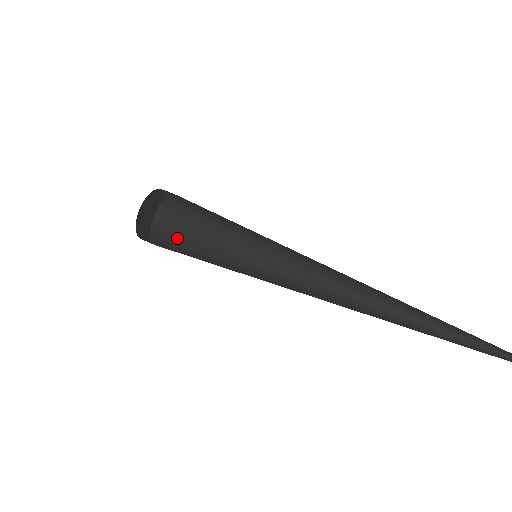
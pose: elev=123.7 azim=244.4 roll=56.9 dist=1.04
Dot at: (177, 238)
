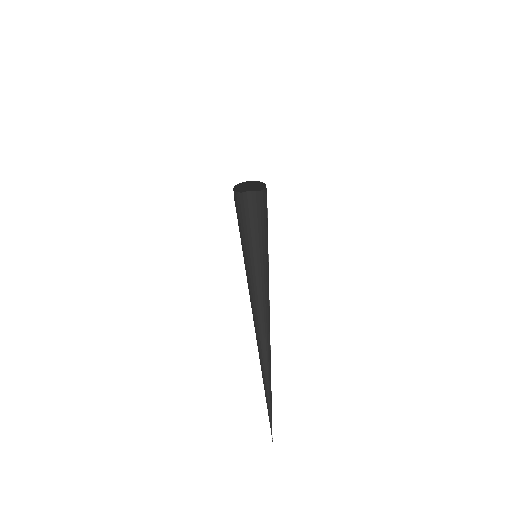
Dot at: (239, 211)
